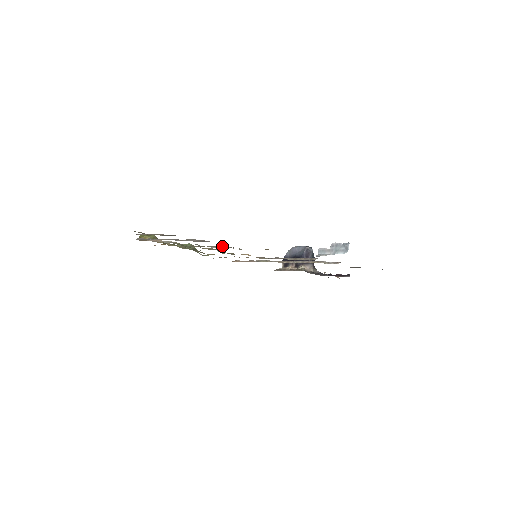
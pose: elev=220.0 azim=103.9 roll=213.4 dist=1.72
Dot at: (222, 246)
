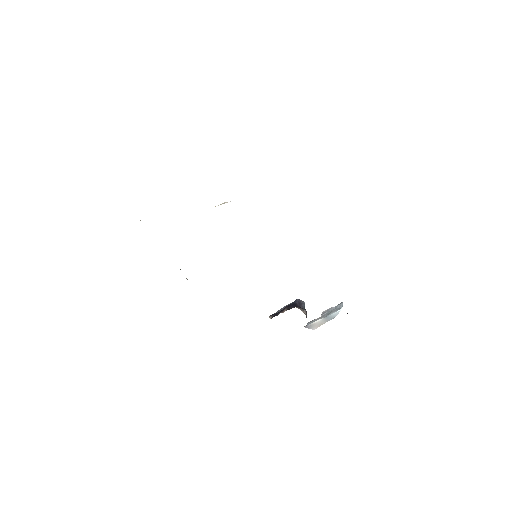
Dot at: occluded
